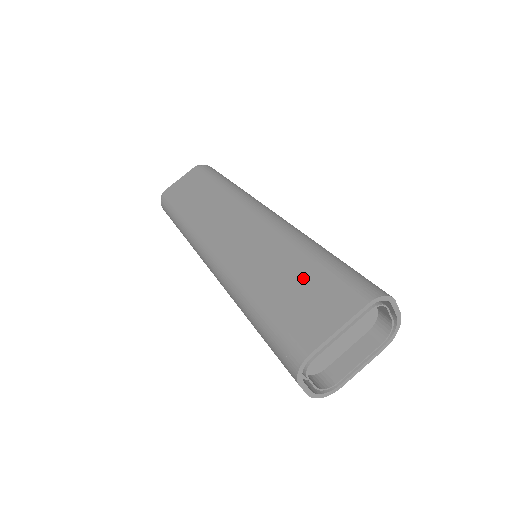
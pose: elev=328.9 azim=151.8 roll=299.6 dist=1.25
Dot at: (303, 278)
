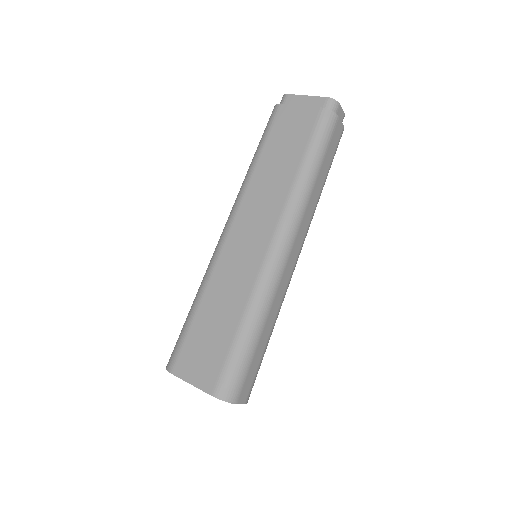
Dot at: (219, 333)
